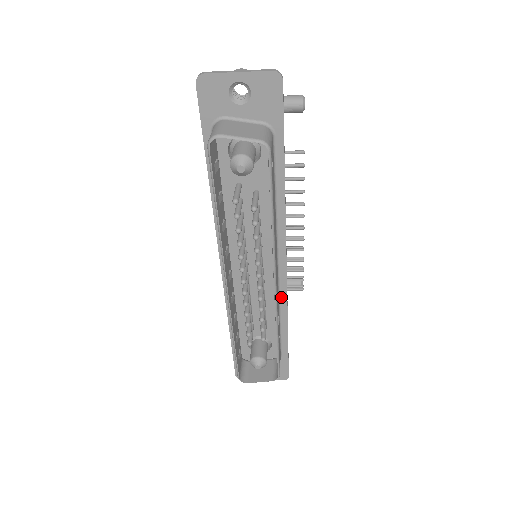
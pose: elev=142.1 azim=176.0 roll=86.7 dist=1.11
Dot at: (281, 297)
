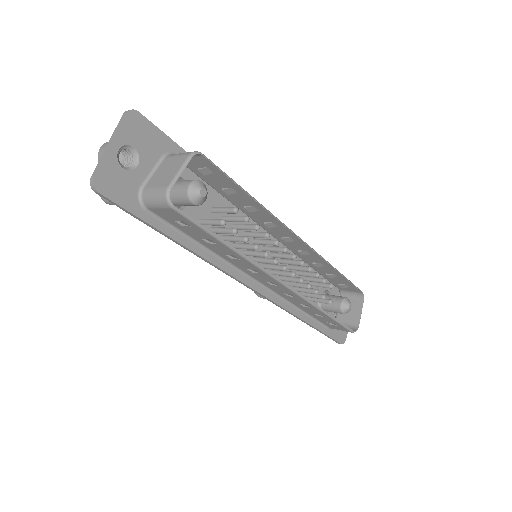
Dot at: occluded
